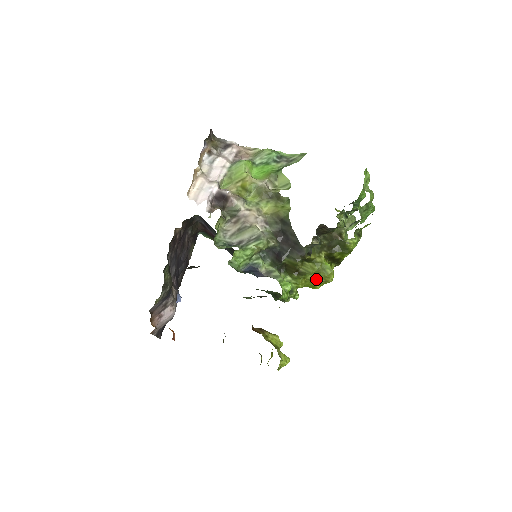
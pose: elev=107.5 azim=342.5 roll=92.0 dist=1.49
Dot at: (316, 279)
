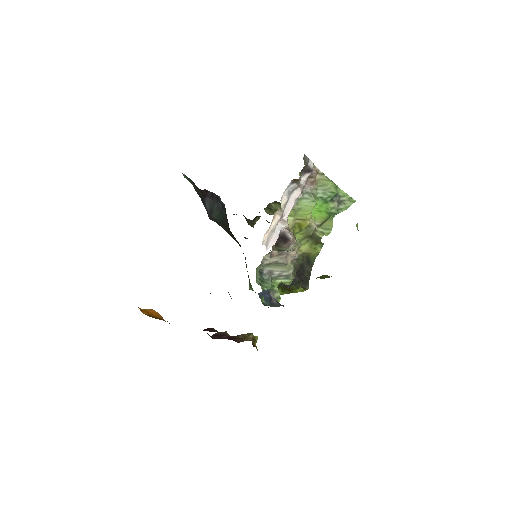
Dot at: occluded
